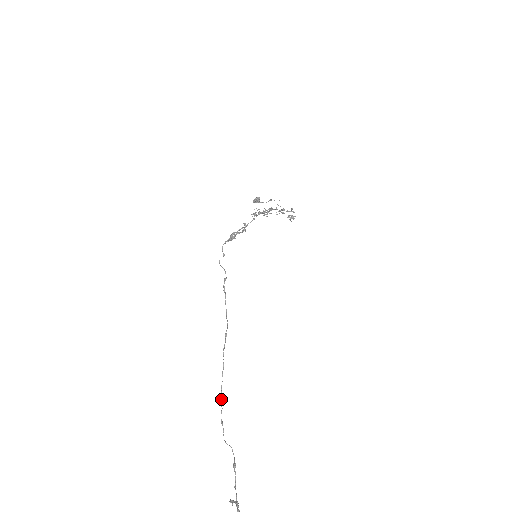
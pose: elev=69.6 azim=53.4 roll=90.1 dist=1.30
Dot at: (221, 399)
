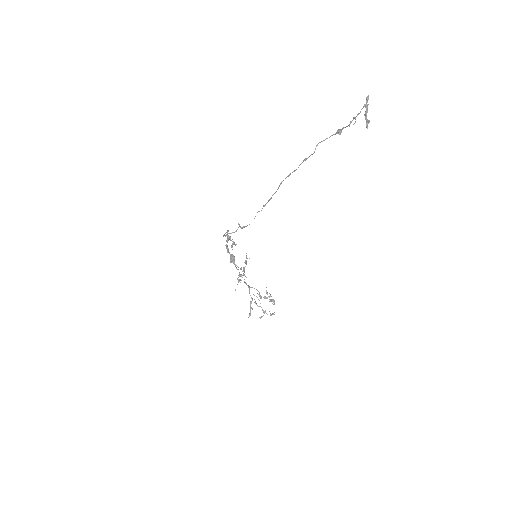
Dot at: occluded
